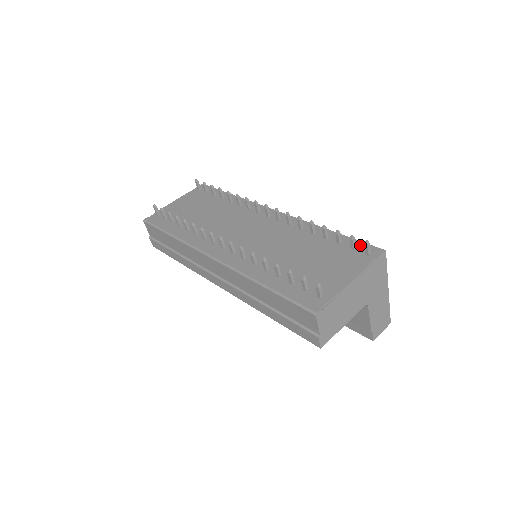
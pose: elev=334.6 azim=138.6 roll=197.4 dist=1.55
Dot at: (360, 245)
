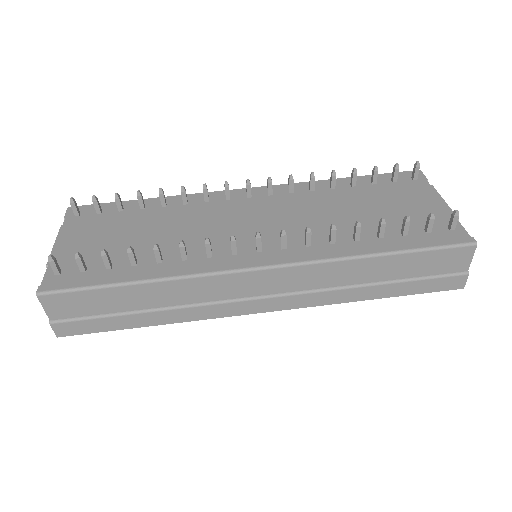
Dot at: occluded
